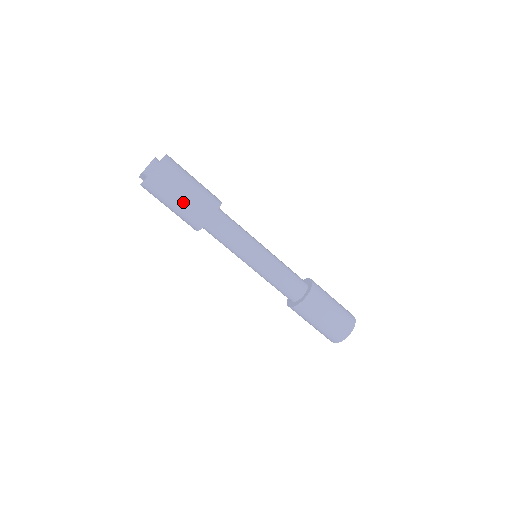
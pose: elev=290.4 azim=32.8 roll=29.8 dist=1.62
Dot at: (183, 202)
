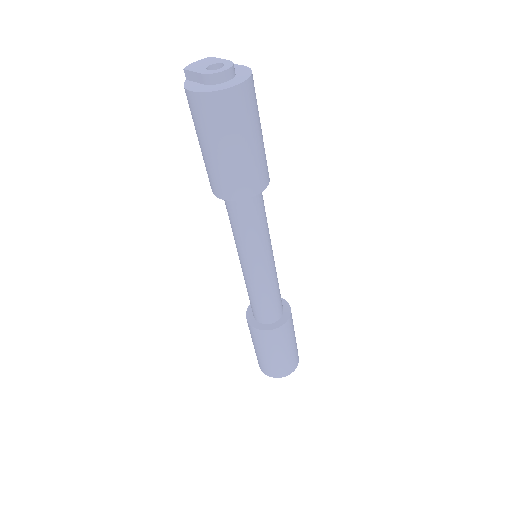
Dot at: (235, 156)
